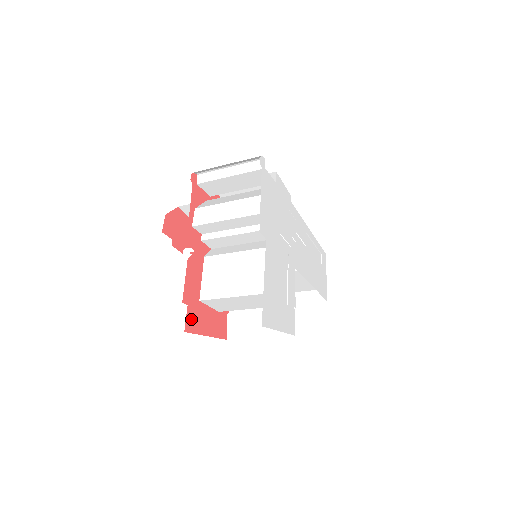
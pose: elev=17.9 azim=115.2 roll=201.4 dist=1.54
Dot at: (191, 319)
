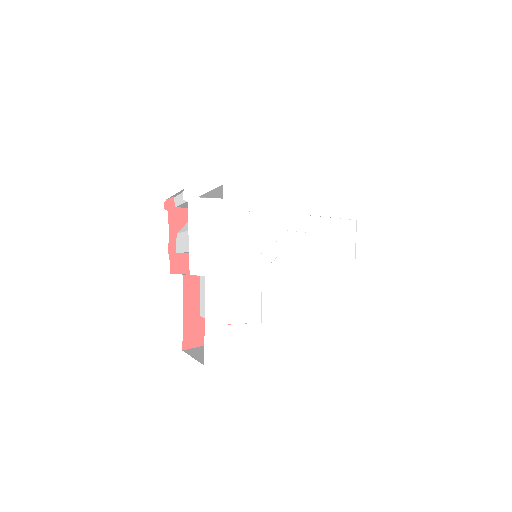
Dot at: (190, 336)
